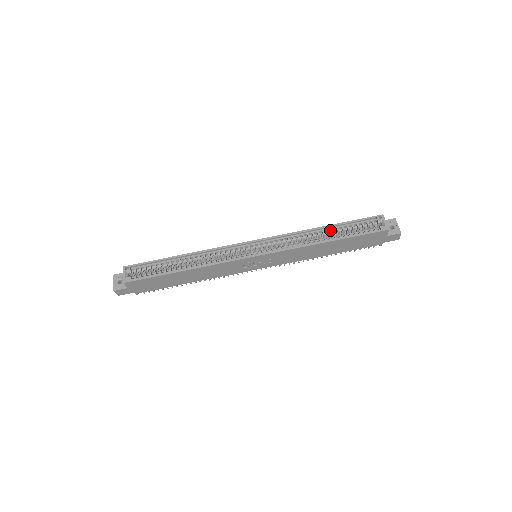
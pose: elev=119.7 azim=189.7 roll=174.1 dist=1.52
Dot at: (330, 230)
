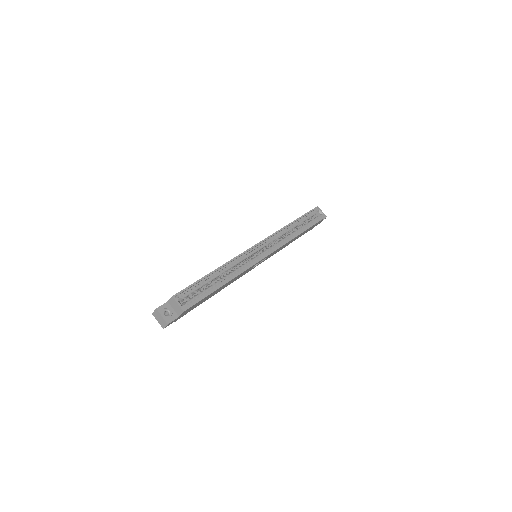
Dot at: (295, 224)
